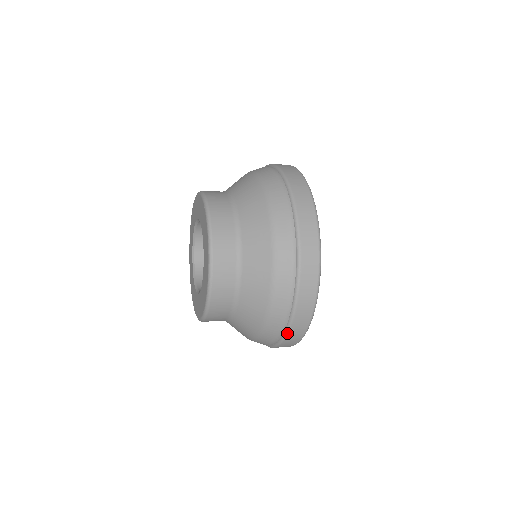
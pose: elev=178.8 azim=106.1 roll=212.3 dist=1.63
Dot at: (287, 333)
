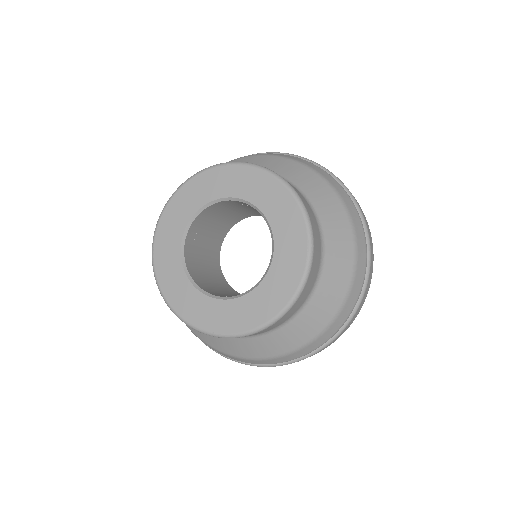
Dot at: (257, 366)
